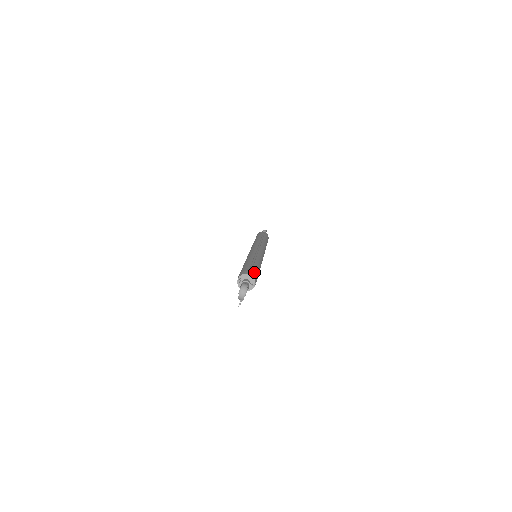
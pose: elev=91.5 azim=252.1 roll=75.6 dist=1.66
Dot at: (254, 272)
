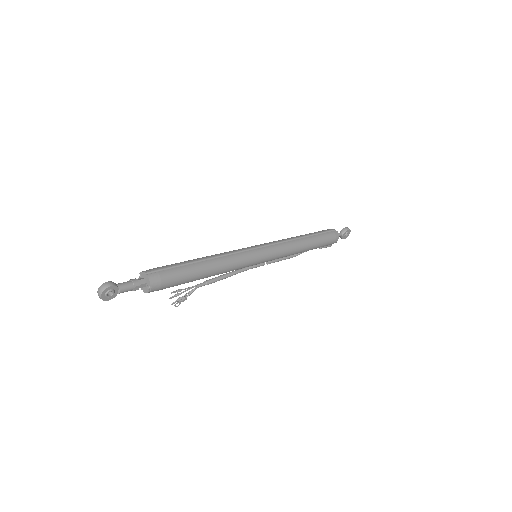
Dot at: (164, 274)
